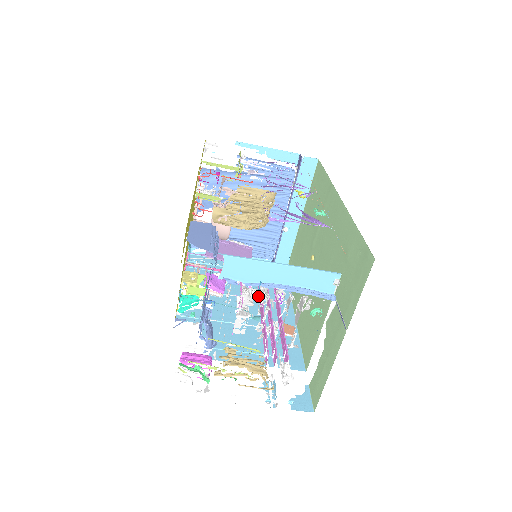
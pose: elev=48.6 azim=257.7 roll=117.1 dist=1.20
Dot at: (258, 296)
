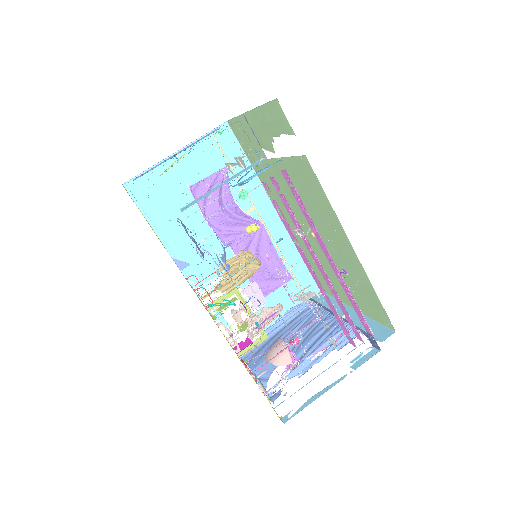
Dot at: (329, 301)
